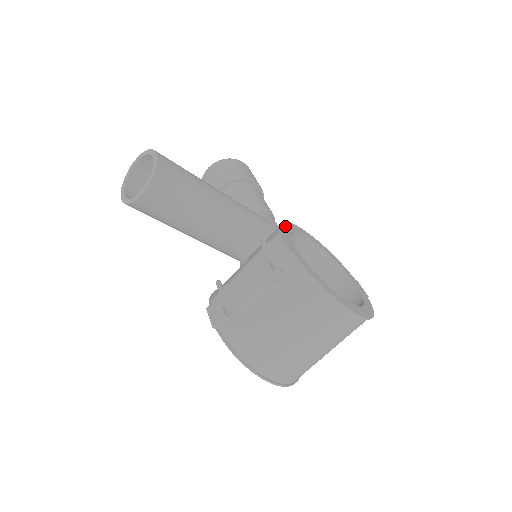
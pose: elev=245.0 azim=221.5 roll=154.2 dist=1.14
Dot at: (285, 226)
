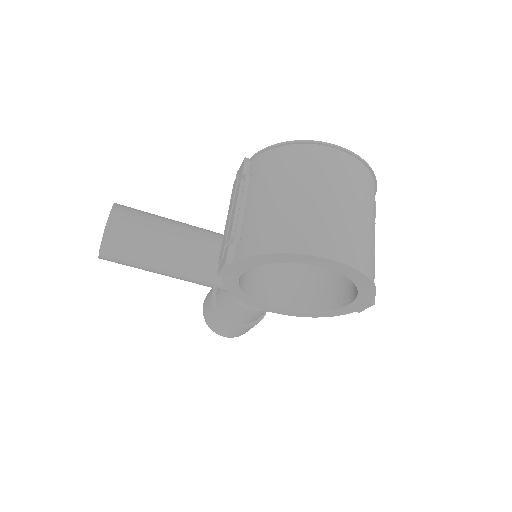
Dot at: occluded
